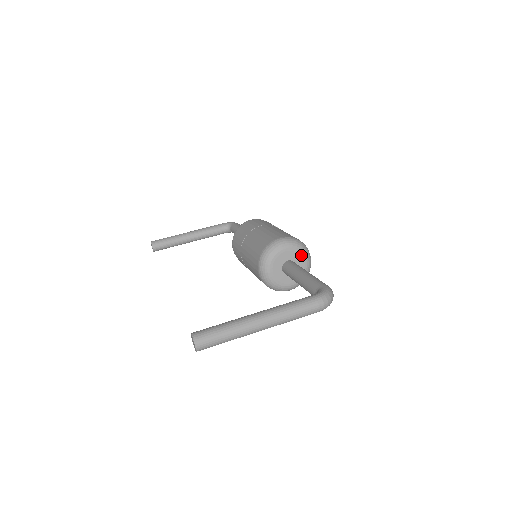
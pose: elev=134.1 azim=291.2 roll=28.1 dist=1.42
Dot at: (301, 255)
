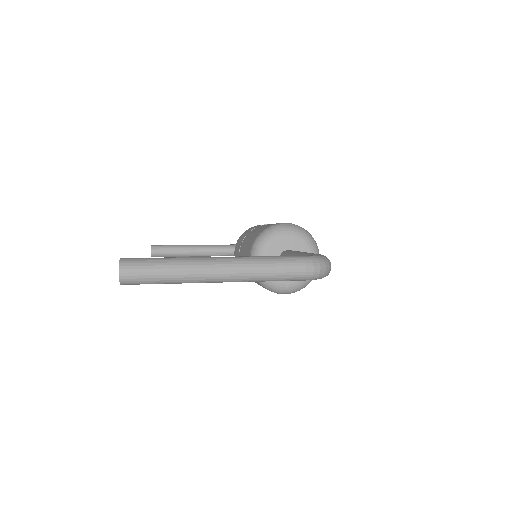
Dot at: (307, 248)
